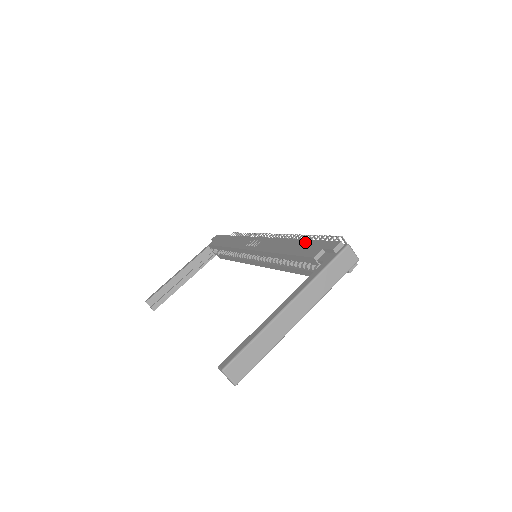
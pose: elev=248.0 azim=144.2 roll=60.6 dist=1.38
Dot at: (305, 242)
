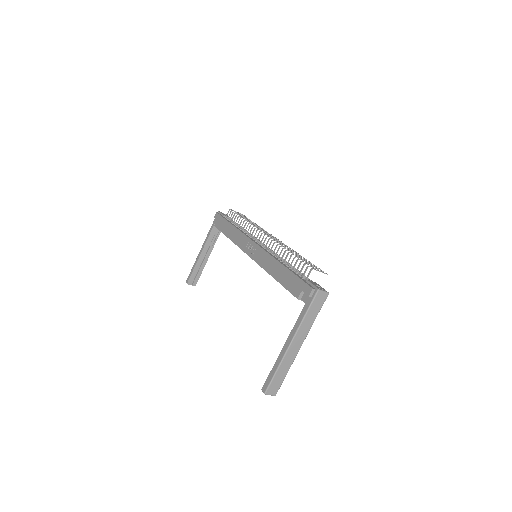
Dot at: (288, 273)
